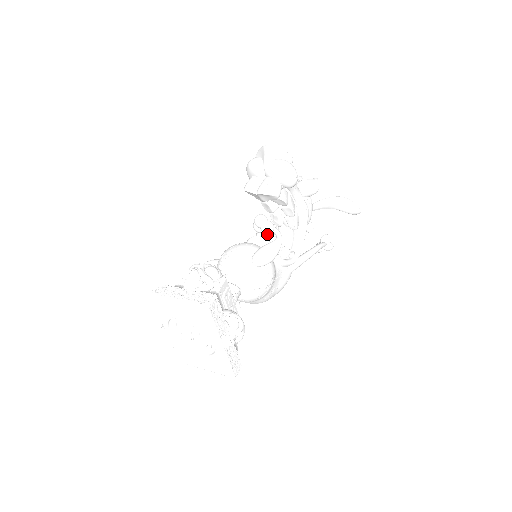
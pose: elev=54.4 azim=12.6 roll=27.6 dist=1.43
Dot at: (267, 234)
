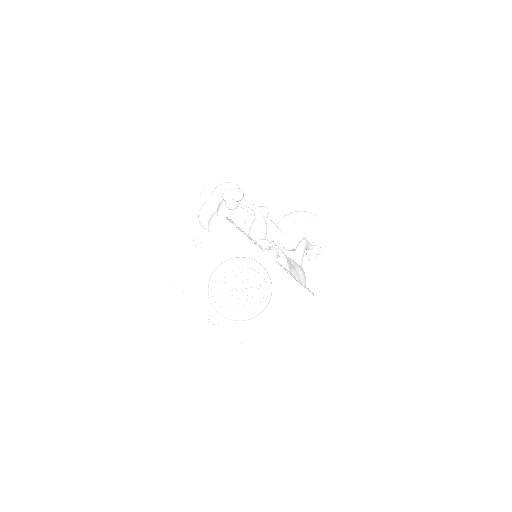
Dot at: occluded
